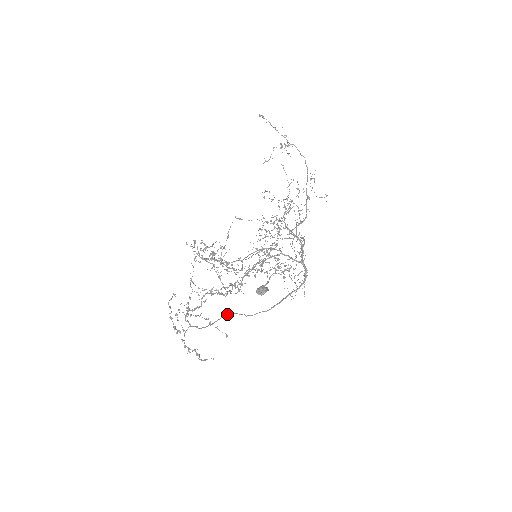
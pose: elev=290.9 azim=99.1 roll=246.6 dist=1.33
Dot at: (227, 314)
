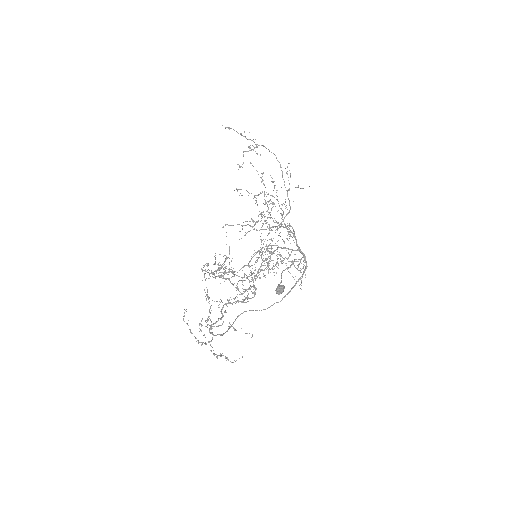
Dot at: occluded
